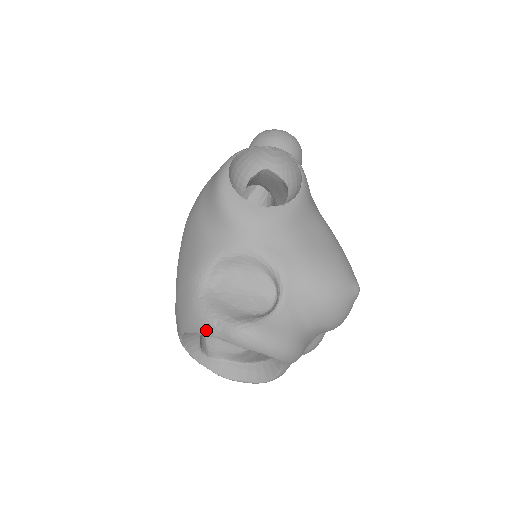
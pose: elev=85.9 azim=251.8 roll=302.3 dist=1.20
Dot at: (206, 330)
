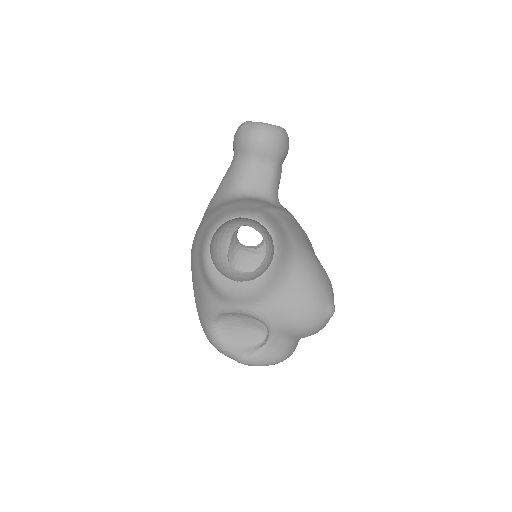
Dot at: (222, 353)
